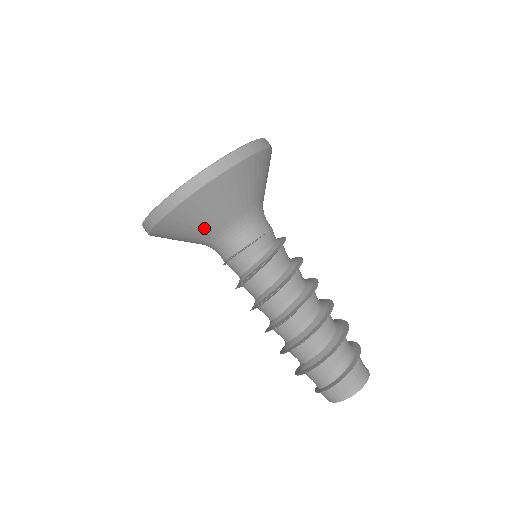
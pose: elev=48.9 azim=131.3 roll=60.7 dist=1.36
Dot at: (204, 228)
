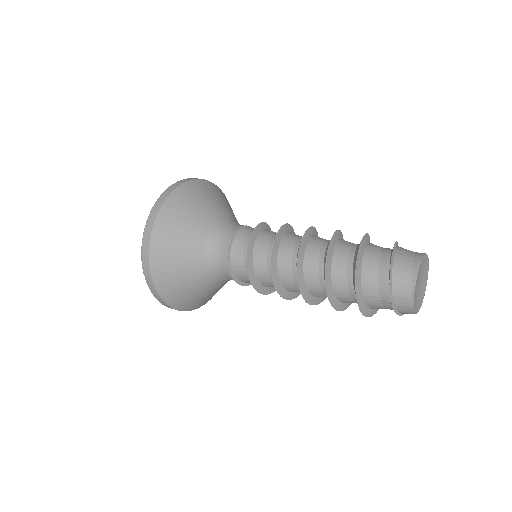
Dot at: (190, 240)
